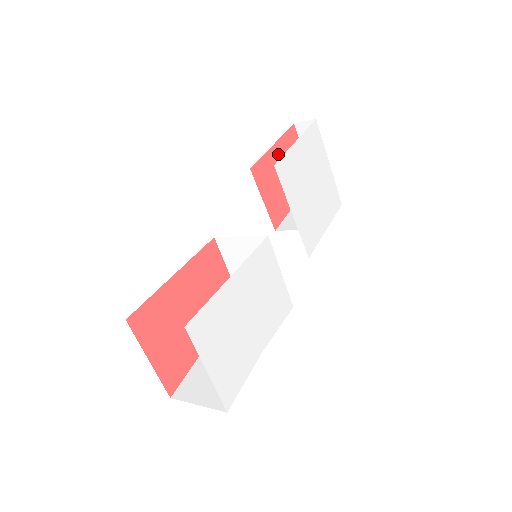
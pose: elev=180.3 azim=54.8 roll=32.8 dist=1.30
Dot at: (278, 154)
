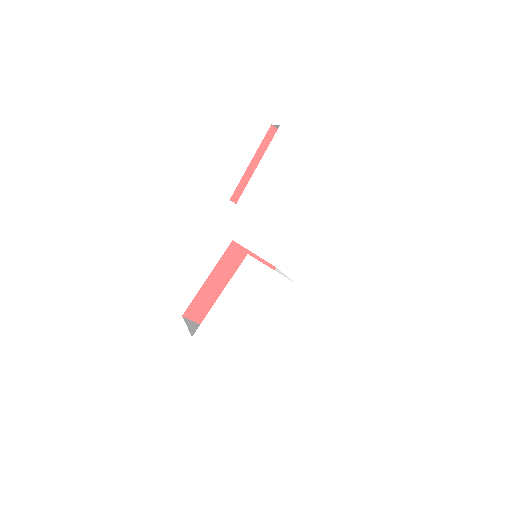
Dot at: occluded
